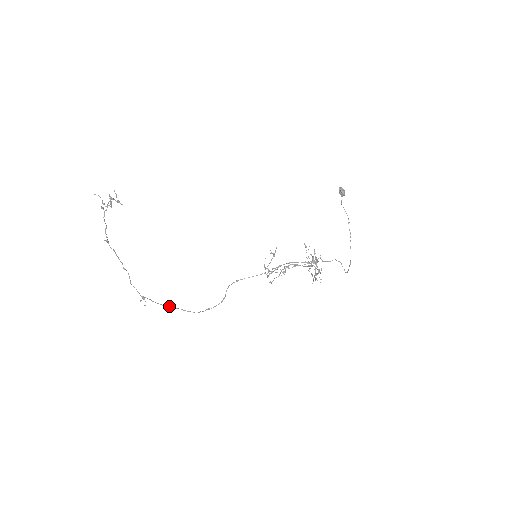
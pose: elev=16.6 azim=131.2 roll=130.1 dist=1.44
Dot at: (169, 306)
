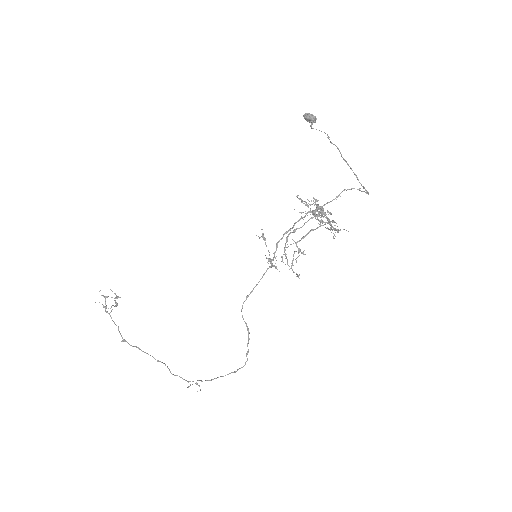
Dot at: occluded
